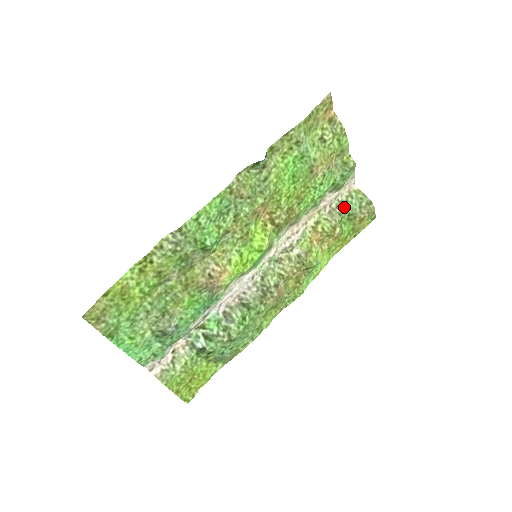
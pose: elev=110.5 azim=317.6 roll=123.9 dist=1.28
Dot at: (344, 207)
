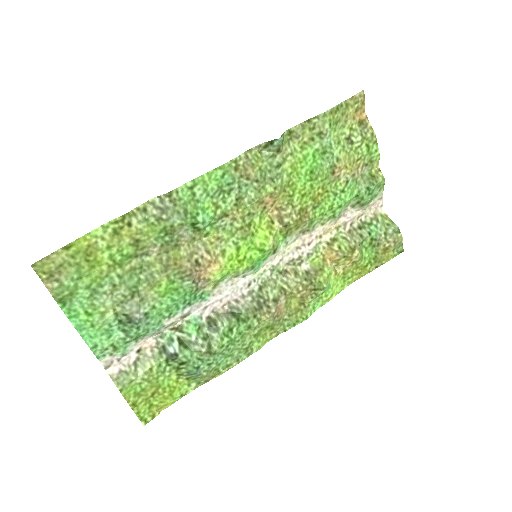
Dot at: (367, 229)
